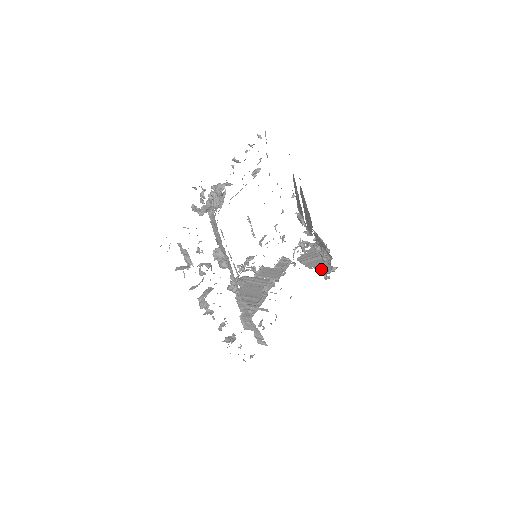
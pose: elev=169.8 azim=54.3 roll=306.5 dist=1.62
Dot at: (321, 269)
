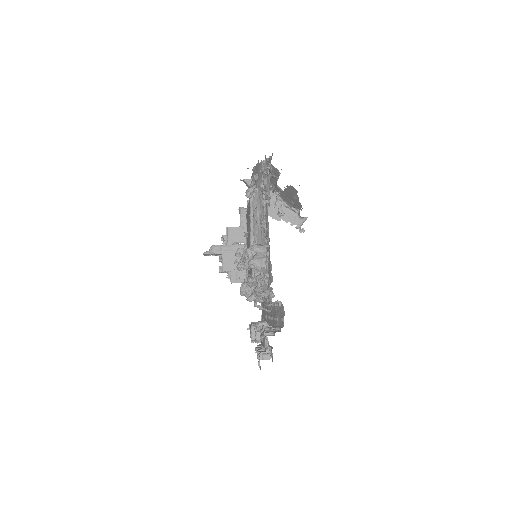
Dot at: (290, 220)
